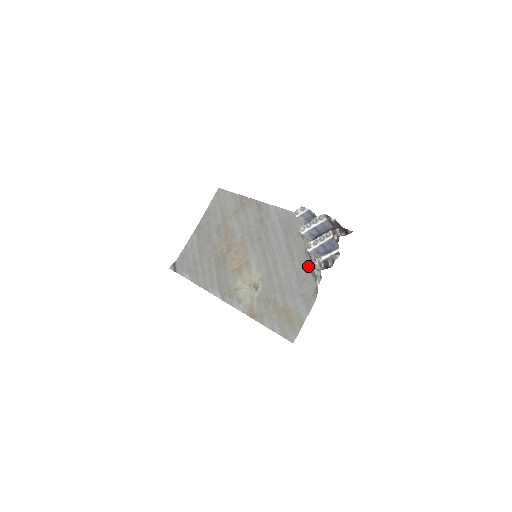
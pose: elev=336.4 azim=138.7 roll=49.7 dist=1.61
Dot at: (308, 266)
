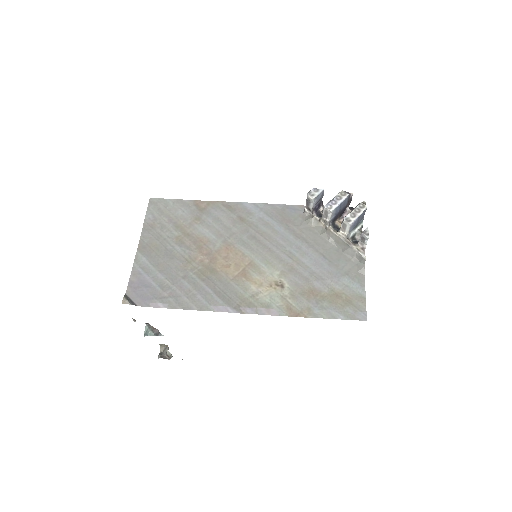
Dot at: (334, 247)
